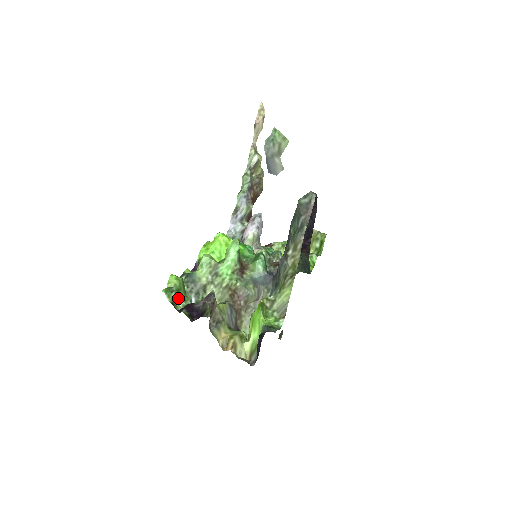
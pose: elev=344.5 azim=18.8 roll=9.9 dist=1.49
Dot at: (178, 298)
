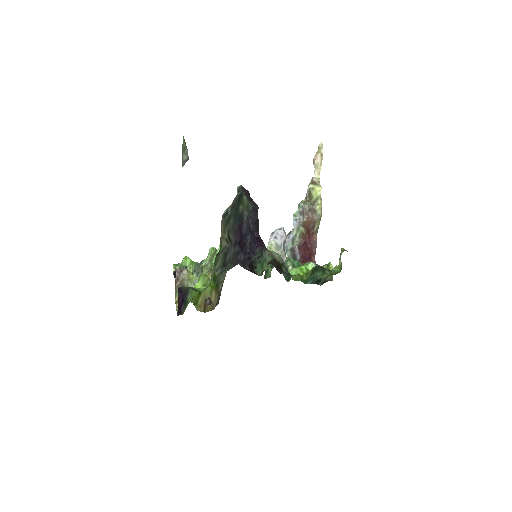
Dot at: occluded
